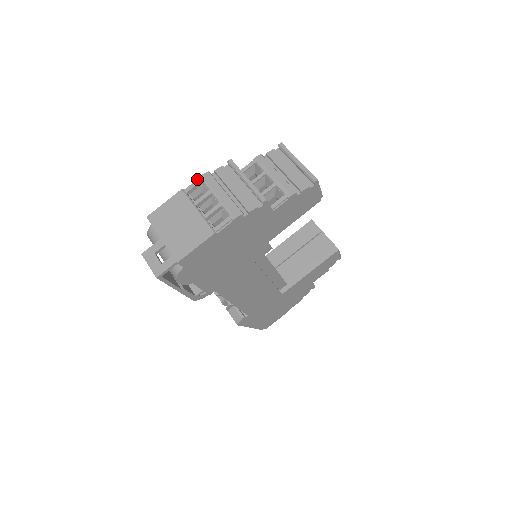
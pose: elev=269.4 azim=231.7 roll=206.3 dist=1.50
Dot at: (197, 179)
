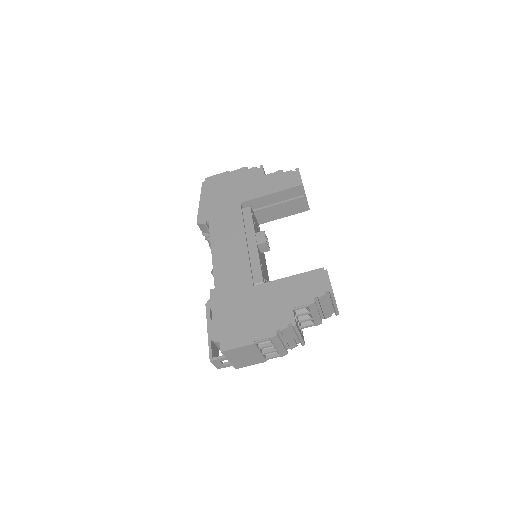
Dot at: (267, 338)
